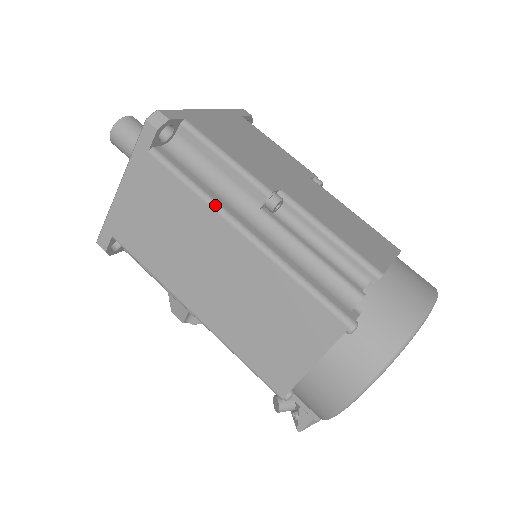
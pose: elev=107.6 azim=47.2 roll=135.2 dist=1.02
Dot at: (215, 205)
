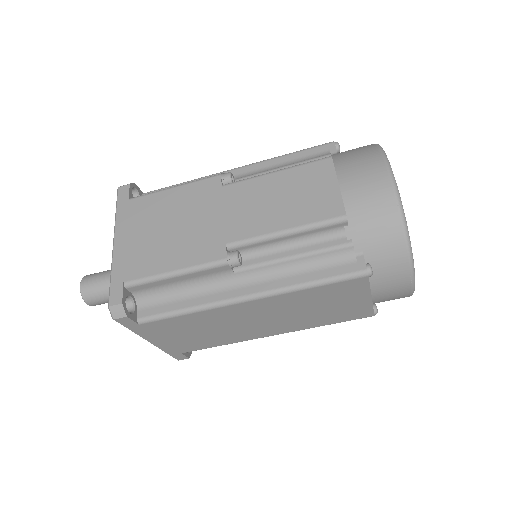
Dot at: (212, 306)
